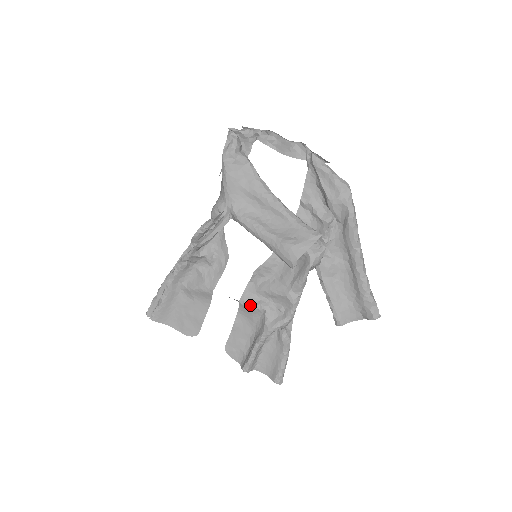
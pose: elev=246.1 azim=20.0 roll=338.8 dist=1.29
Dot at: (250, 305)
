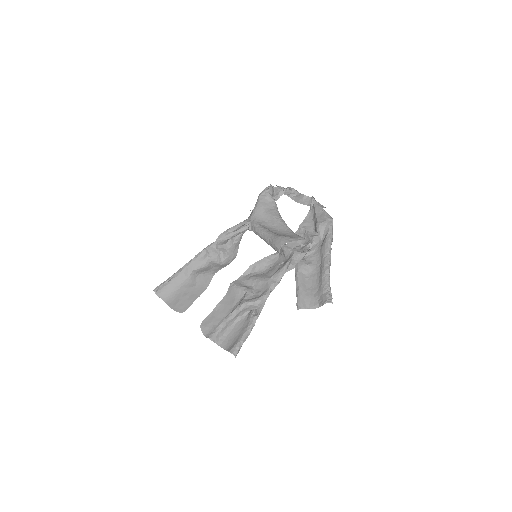
Dot at: (237, 287)
